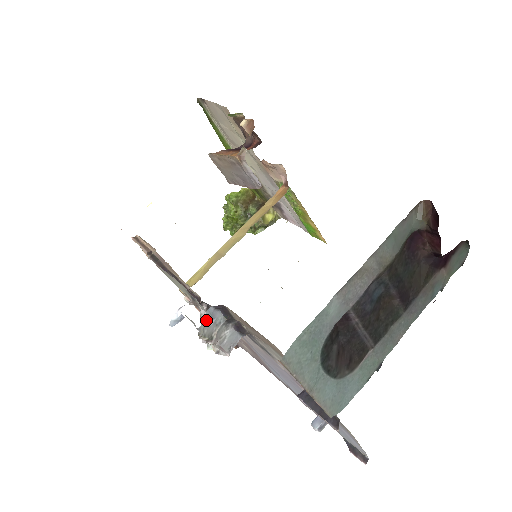
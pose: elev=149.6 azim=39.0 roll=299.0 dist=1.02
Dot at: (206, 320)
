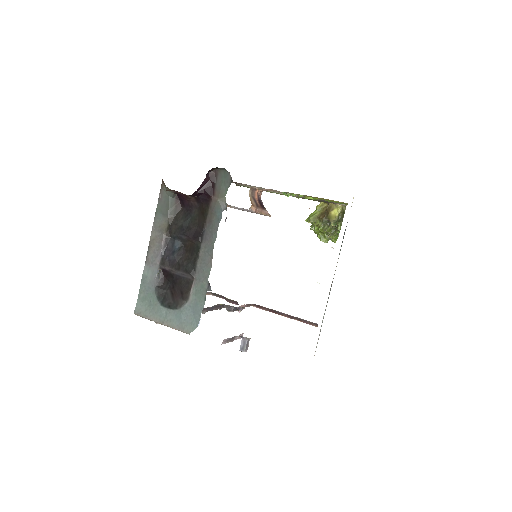
Dot at: occluded
